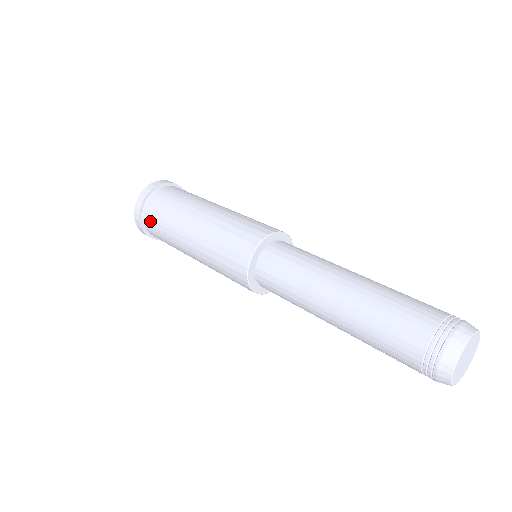
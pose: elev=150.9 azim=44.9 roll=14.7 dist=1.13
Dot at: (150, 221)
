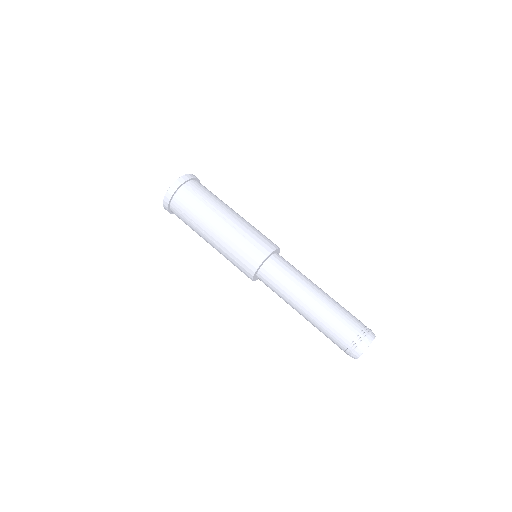
Dot at: occluded
